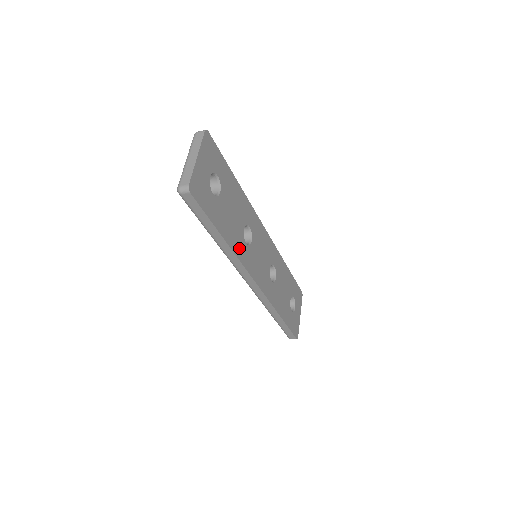
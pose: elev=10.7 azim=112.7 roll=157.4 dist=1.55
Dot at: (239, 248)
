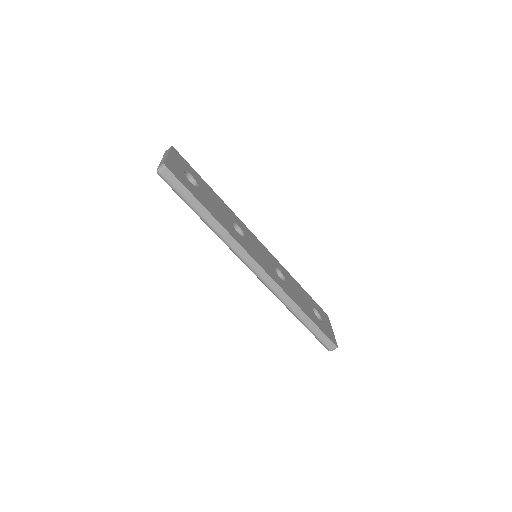
Dot at: (231, 231)
